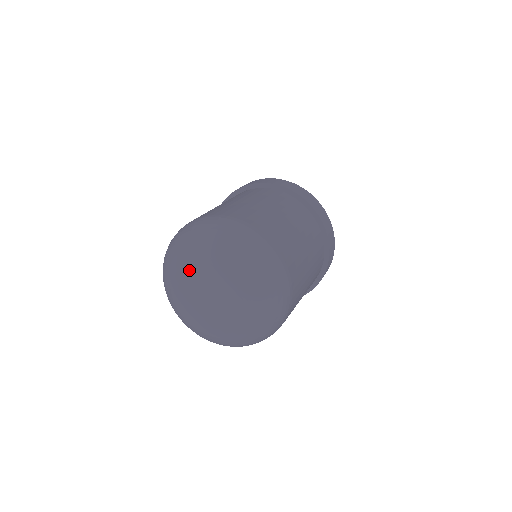
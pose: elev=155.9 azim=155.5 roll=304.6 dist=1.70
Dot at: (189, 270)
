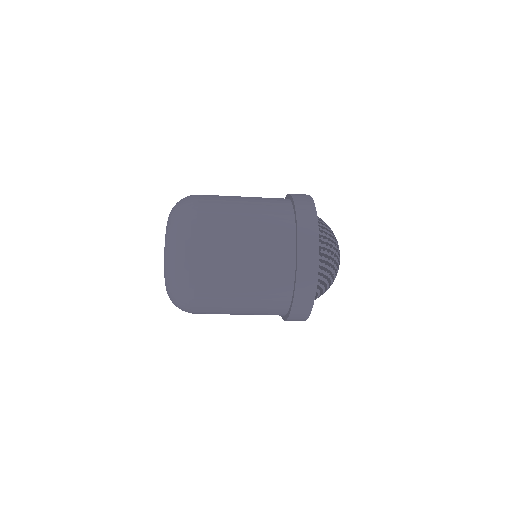
Dot at: occluded
